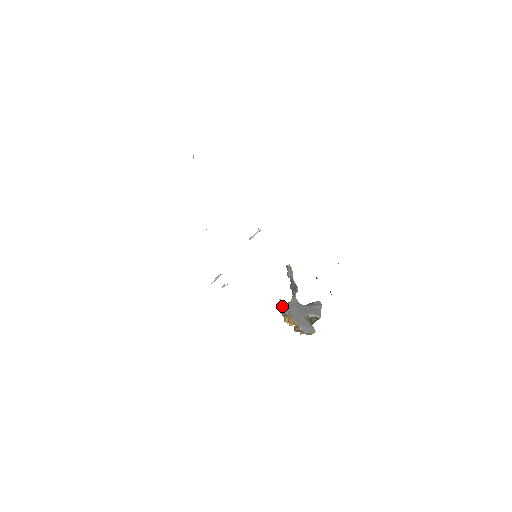
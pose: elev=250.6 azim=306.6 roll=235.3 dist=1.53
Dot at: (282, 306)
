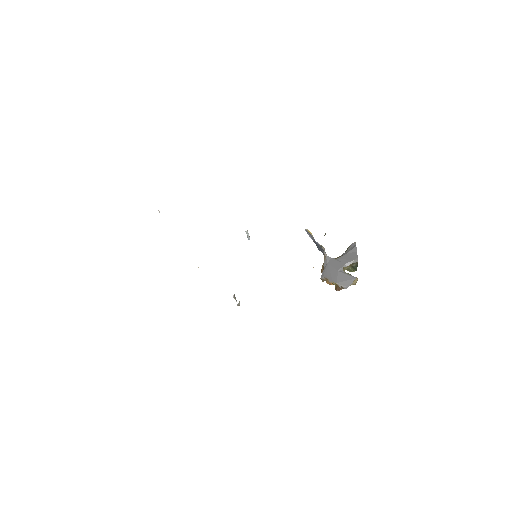
Dot at: (321, 270)
